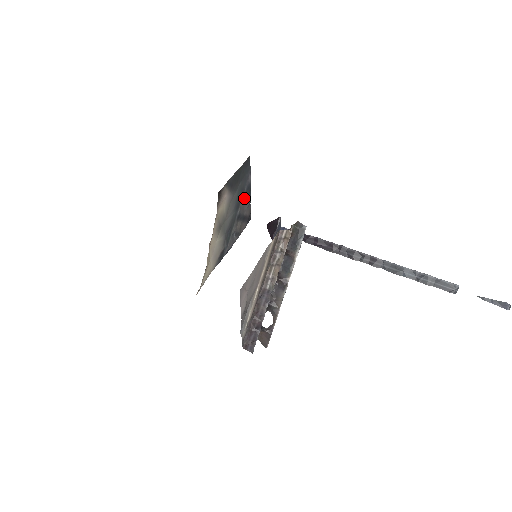
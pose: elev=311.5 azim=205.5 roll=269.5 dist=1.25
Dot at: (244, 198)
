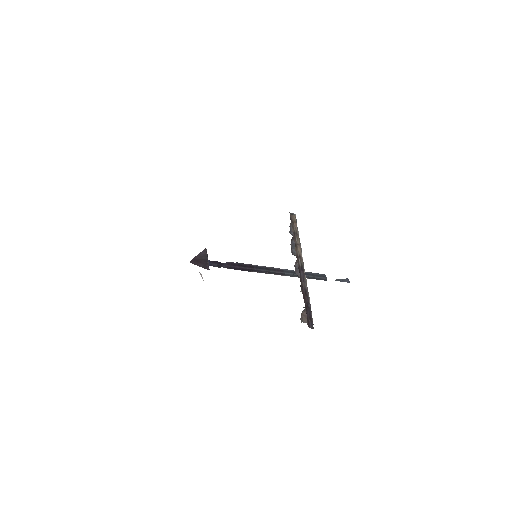
Dot at: occluded
